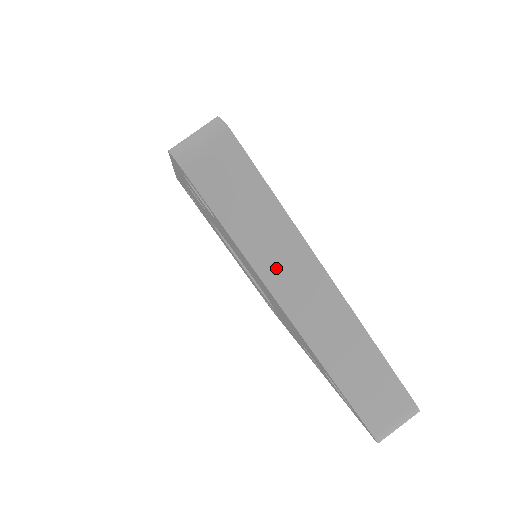
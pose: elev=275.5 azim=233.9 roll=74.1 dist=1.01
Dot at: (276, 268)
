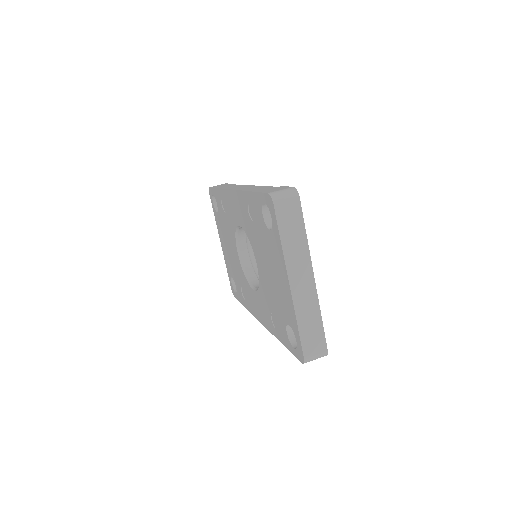
Dot at: (294, 263)
